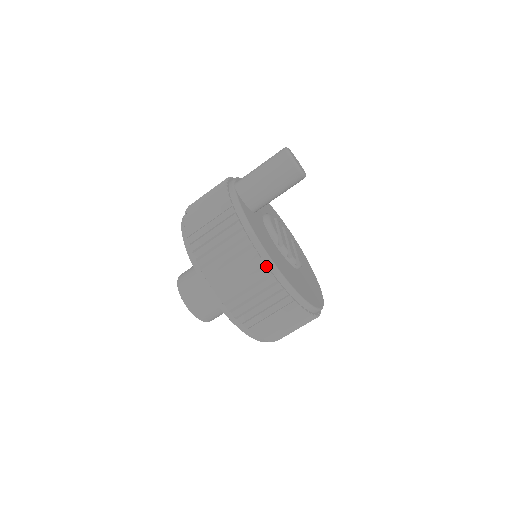
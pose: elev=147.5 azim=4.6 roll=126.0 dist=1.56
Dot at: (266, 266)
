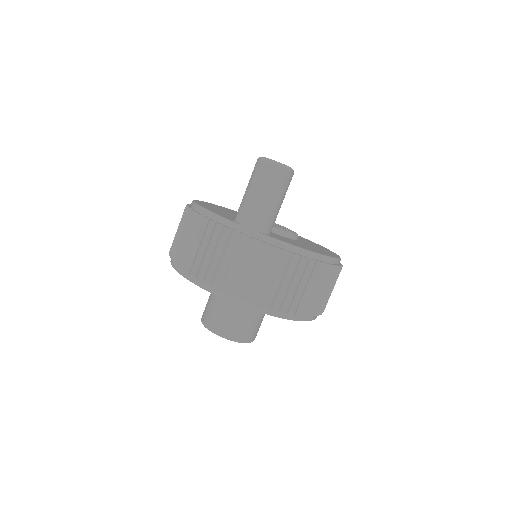
Dot at: (332, 265)
